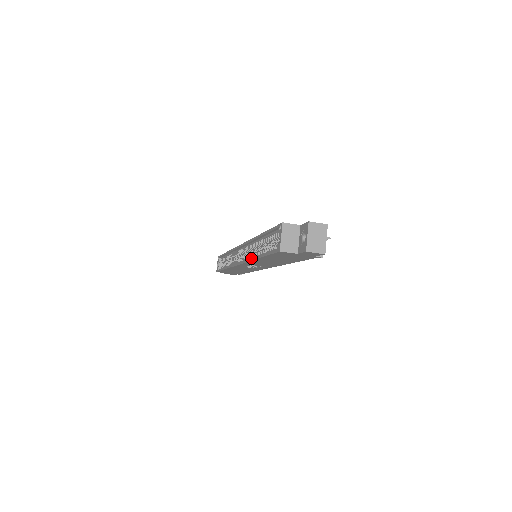
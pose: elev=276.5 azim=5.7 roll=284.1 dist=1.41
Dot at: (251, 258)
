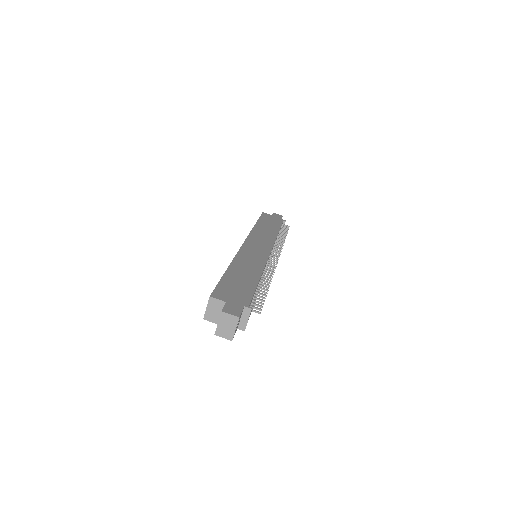
Dot at: occluded
